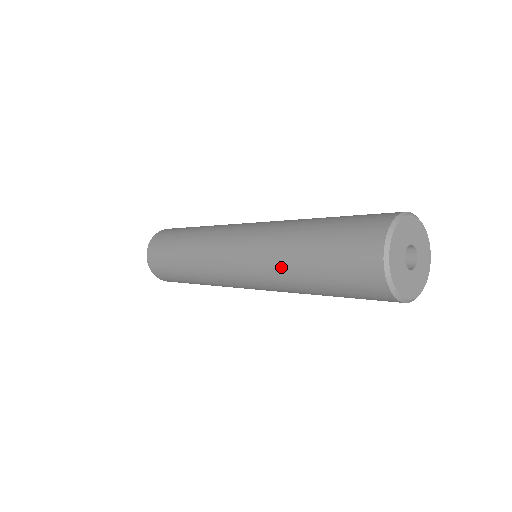
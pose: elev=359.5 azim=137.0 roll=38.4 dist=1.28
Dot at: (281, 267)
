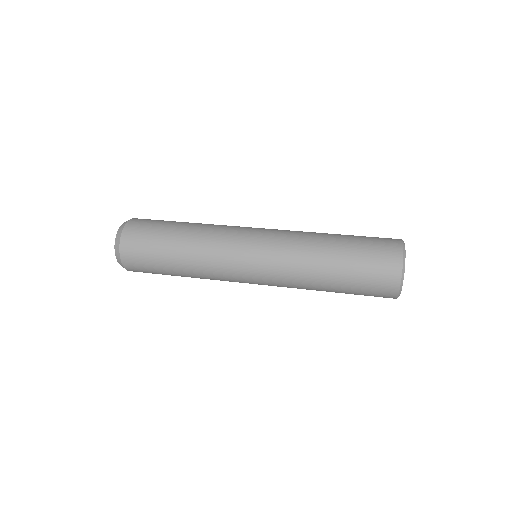
Dot at: (308, 289)
